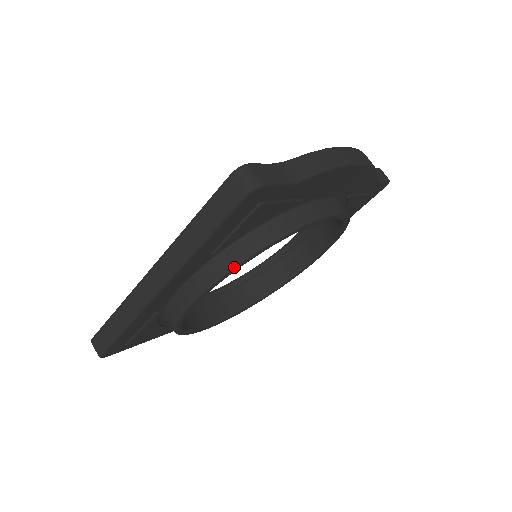
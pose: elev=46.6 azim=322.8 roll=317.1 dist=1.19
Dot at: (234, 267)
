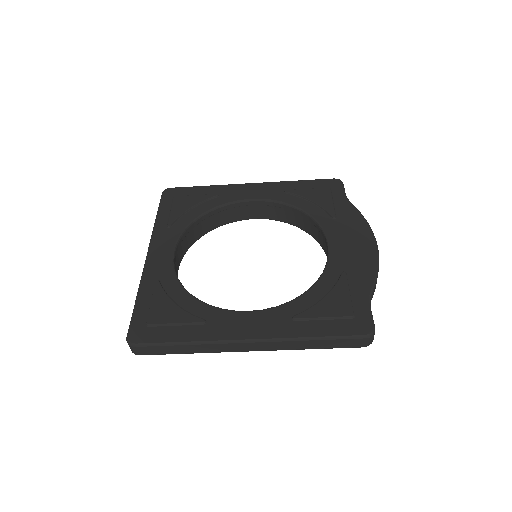
Dot at: occluded
